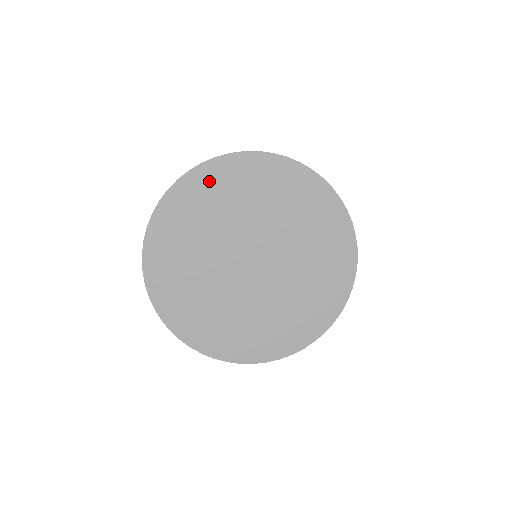
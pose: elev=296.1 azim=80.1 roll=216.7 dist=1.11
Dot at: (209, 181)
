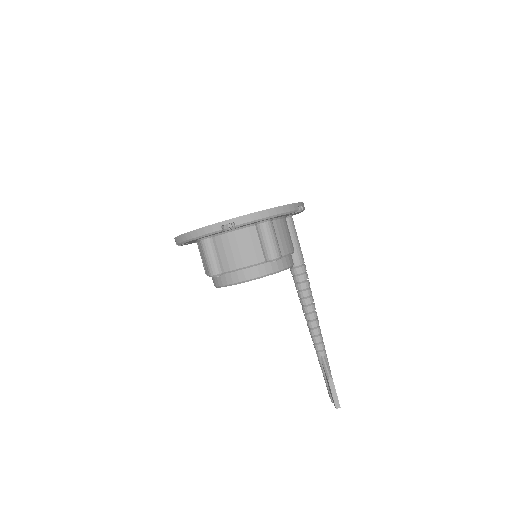
Dot at: occluded
